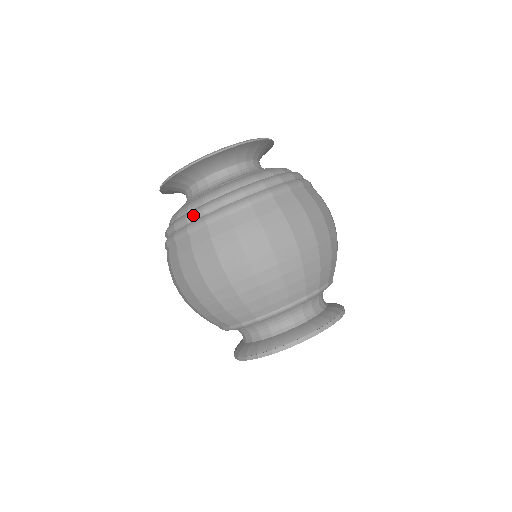
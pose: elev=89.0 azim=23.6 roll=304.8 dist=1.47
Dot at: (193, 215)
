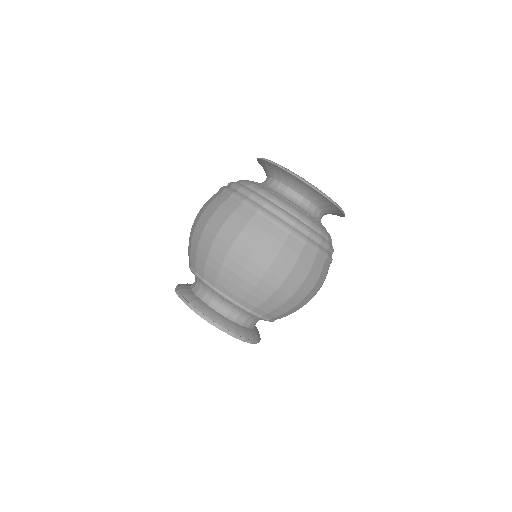
Dot at: (236, 185)
